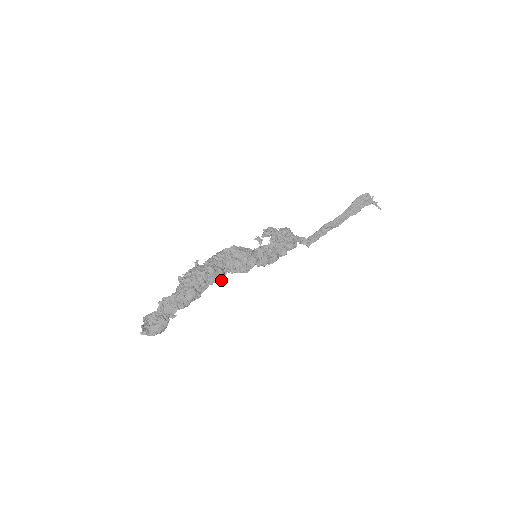
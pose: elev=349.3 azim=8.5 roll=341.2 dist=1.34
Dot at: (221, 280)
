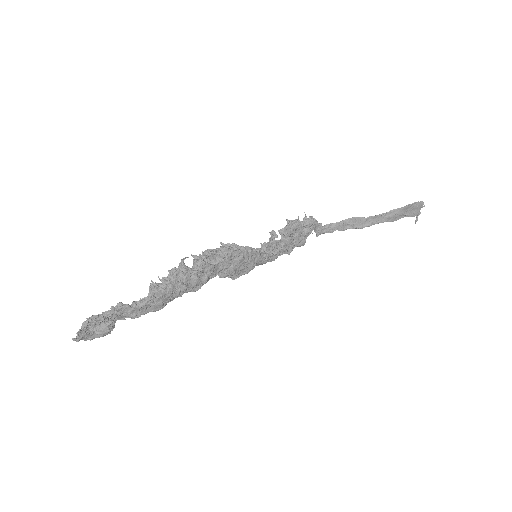
Dot at: (199, 286)
